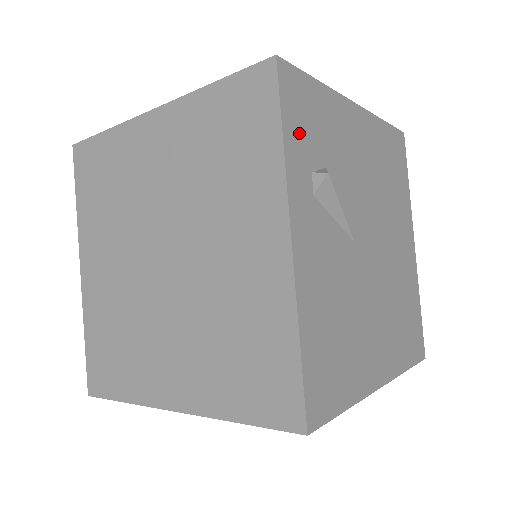
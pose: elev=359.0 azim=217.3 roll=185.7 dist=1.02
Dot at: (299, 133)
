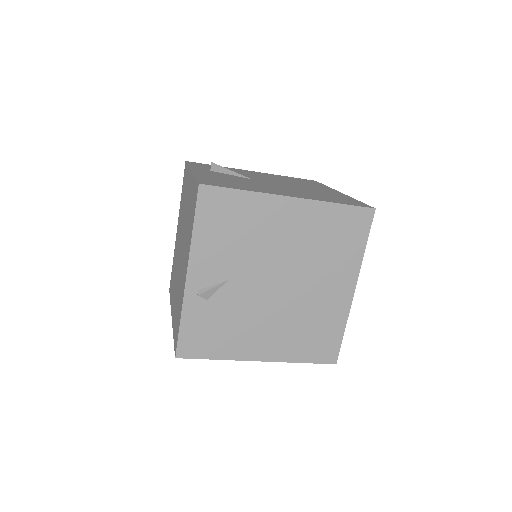
Dot at: (200, 166)
